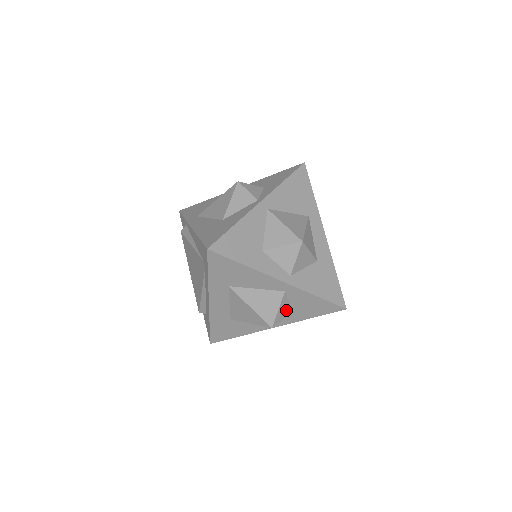
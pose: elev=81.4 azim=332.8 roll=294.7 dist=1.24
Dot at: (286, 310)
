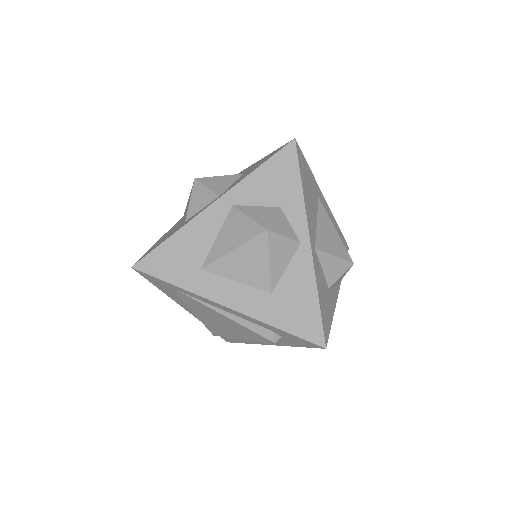
Dot at: (265, 212)
